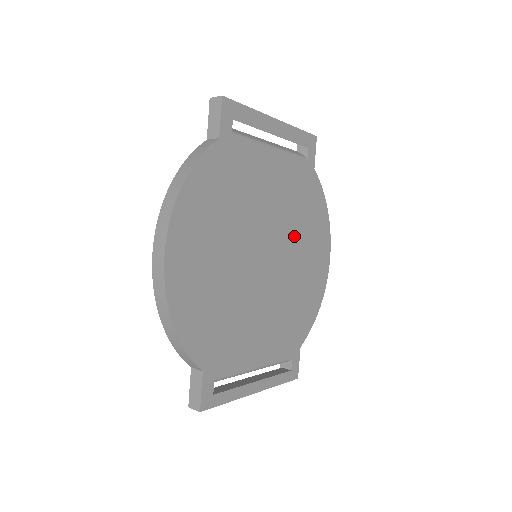
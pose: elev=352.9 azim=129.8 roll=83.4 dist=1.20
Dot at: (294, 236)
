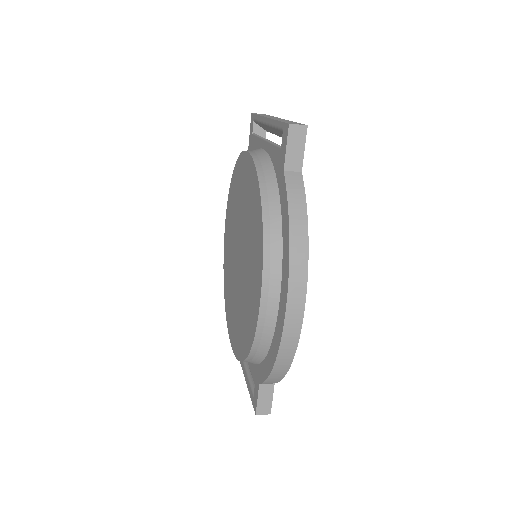
Dot at: occluded
